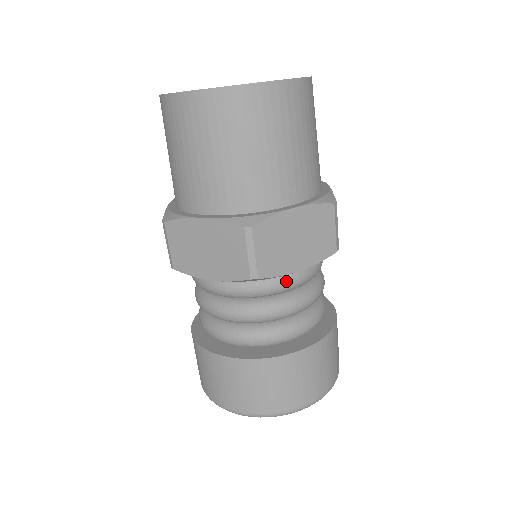
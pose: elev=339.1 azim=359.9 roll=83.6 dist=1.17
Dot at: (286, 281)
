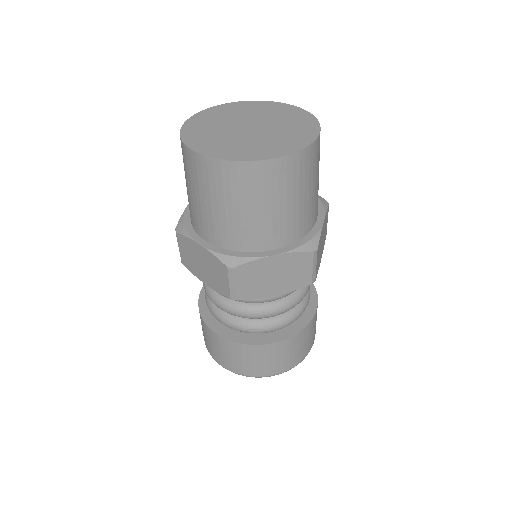
Dot at: occluded
